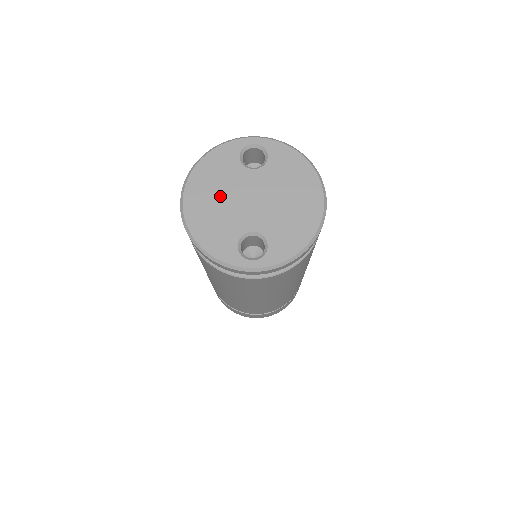
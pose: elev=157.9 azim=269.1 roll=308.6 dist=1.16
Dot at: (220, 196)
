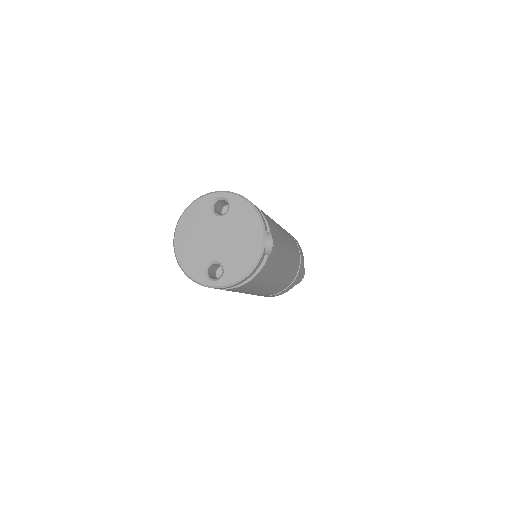
Dot at: (197, 235)
